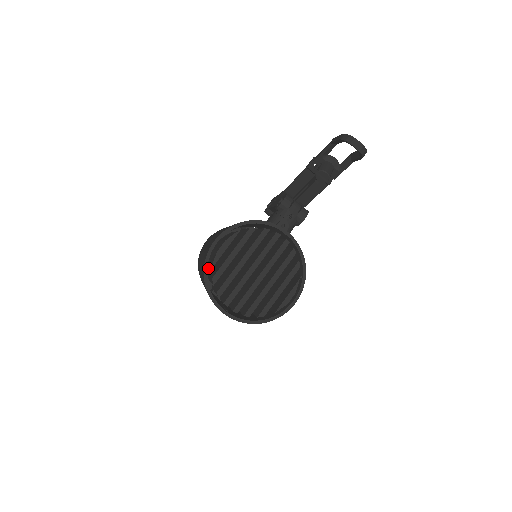
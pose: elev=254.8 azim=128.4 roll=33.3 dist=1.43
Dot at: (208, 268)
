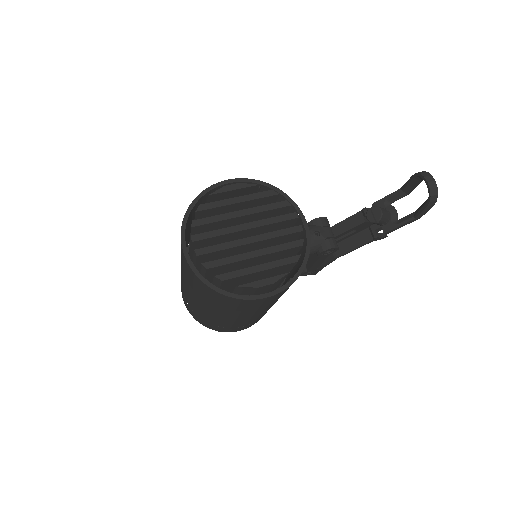
Dot at: occluded
